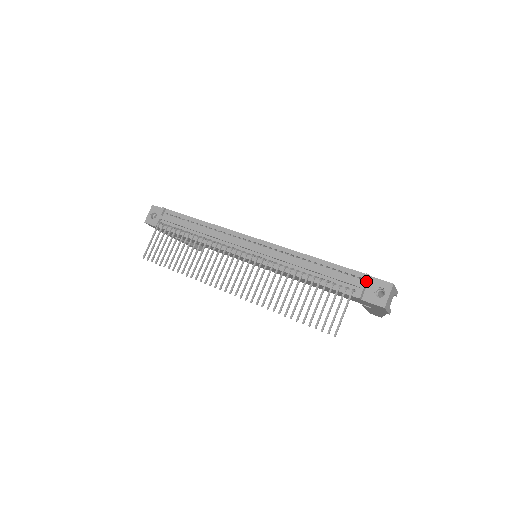
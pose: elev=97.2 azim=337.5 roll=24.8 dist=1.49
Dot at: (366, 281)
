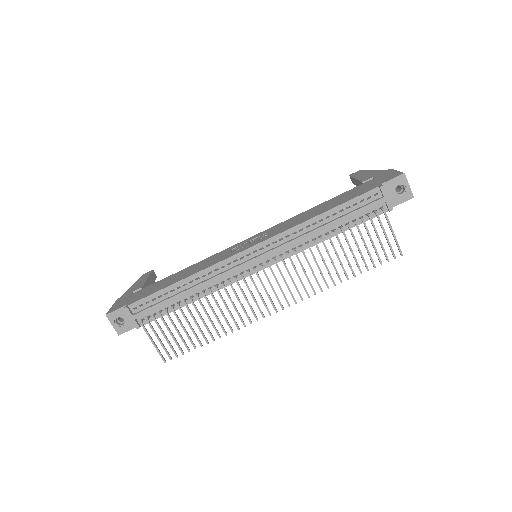
Dot at: (385, 193)
